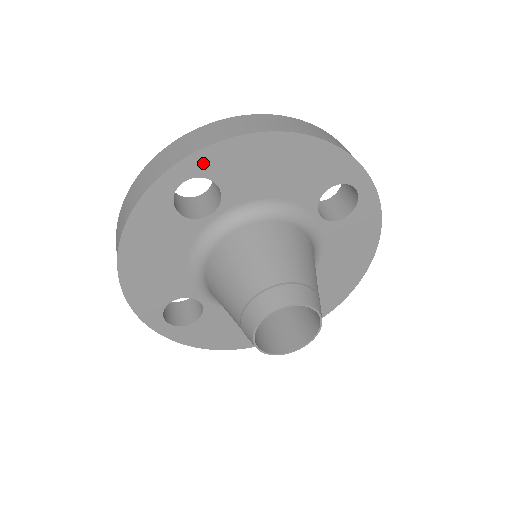
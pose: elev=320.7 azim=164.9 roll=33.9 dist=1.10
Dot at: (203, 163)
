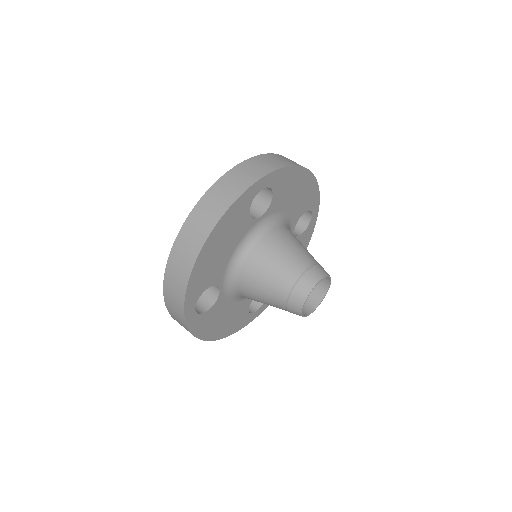
Dot at: (192, 298)
